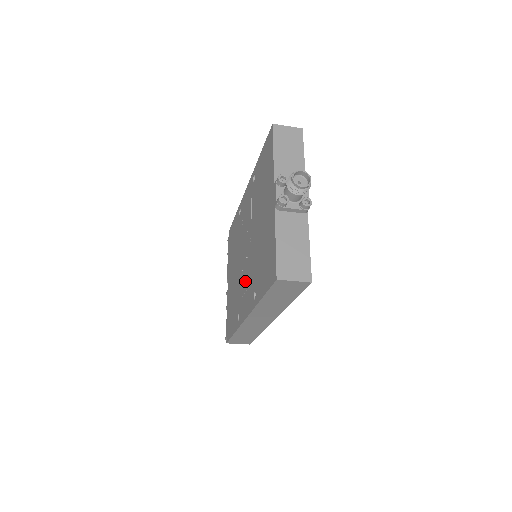
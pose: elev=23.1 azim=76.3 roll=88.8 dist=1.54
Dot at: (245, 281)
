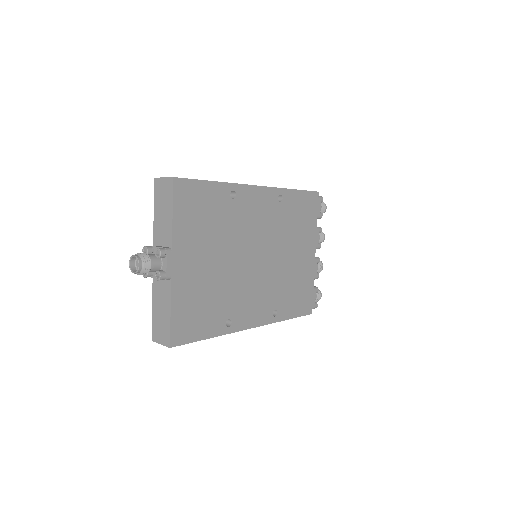
Dot at: occluded
